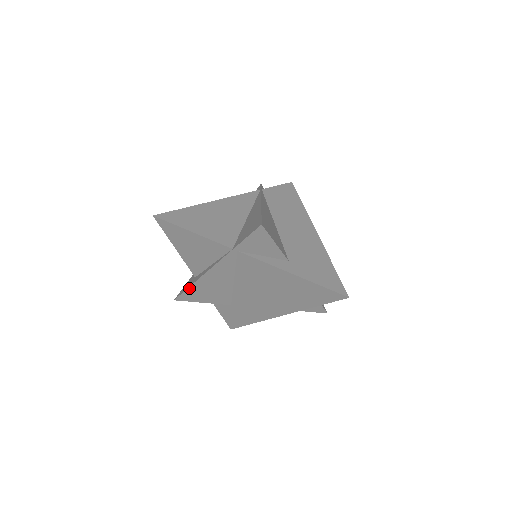
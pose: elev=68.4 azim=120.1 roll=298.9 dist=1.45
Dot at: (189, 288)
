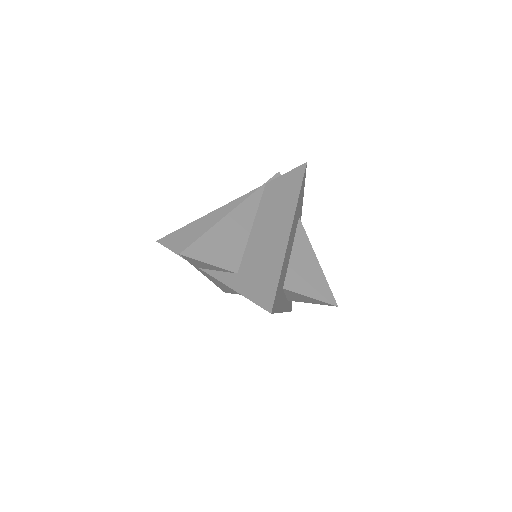
Dot at: (219, 287)
